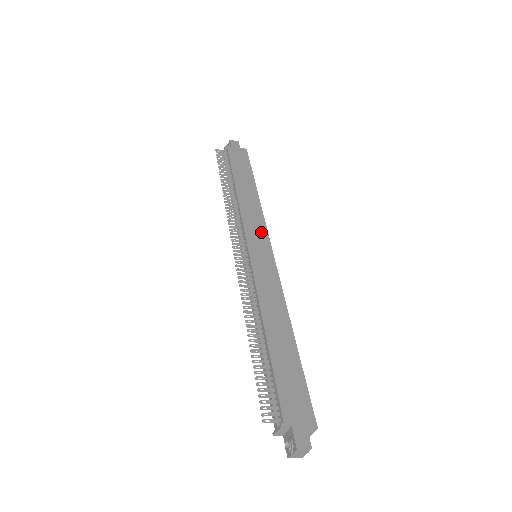
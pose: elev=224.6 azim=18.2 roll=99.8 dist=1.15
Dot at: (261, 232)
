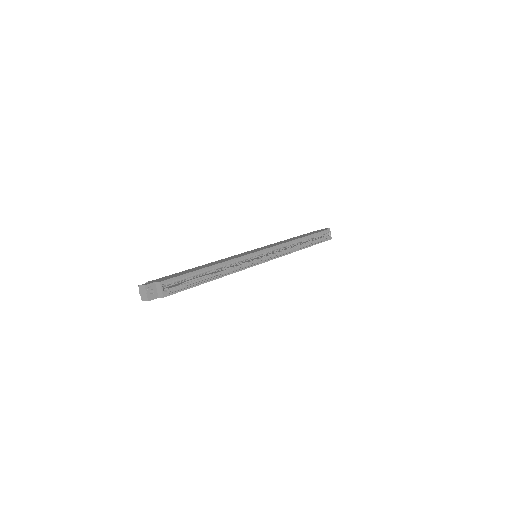
Dot at: (271, 246)
